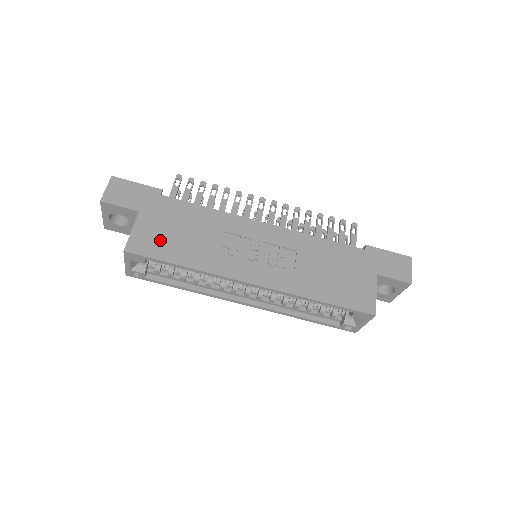
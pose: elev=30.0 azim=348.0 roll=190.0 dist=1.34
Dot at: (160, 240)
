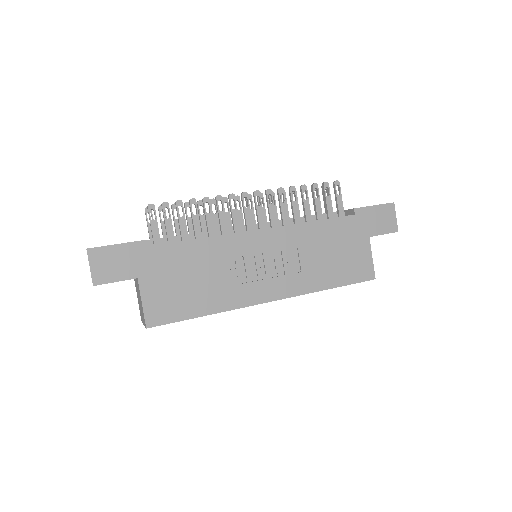
Dot at: (173, 300)
